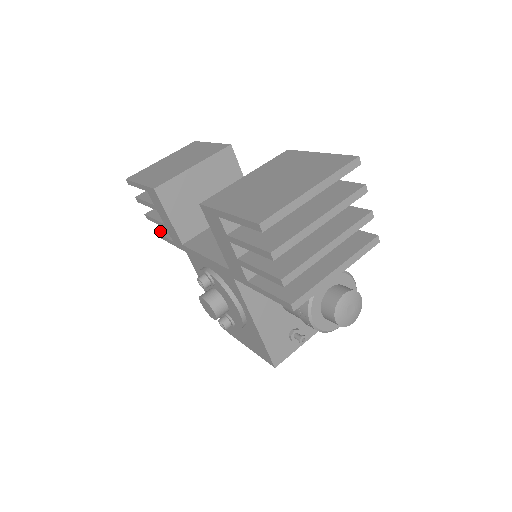
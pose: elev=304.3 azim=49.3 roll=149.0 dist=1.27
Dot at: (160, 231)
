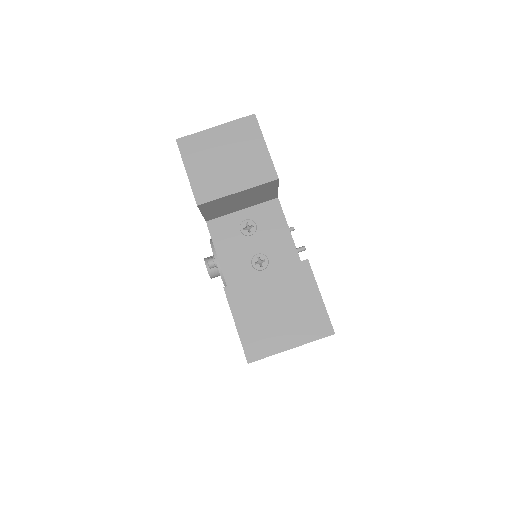
Dot at: occluded
